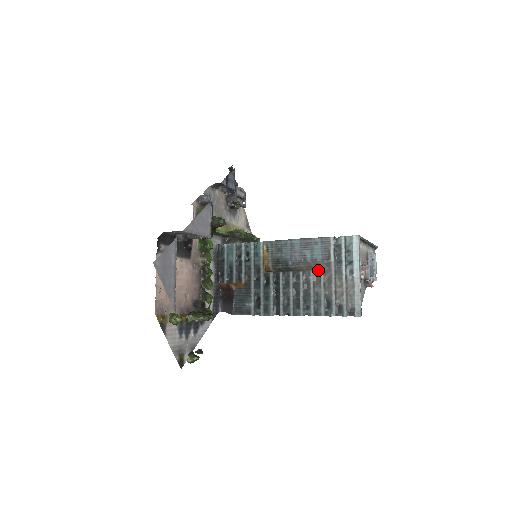
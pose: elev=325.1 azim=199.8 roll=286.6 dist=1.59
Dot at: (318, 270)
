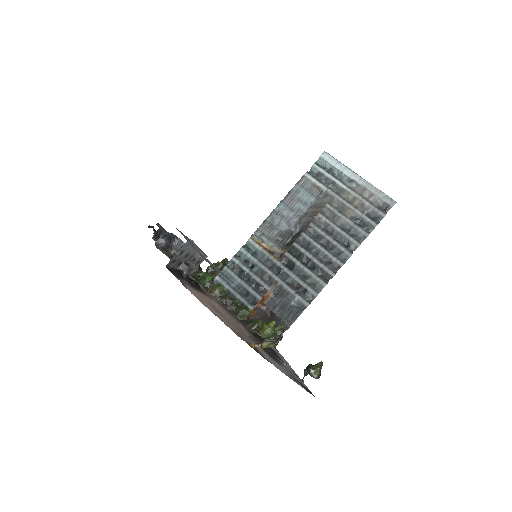
Dot at: (323, 208)
